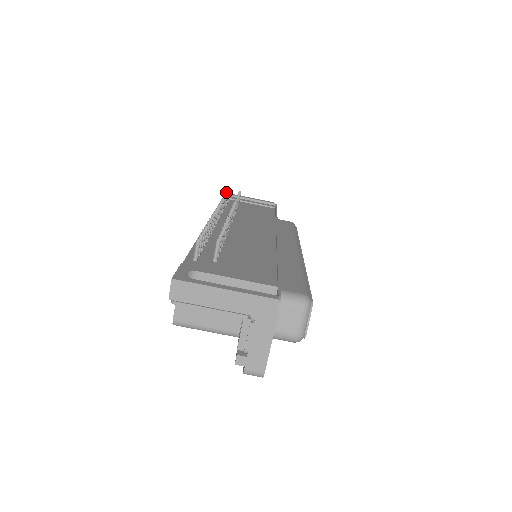
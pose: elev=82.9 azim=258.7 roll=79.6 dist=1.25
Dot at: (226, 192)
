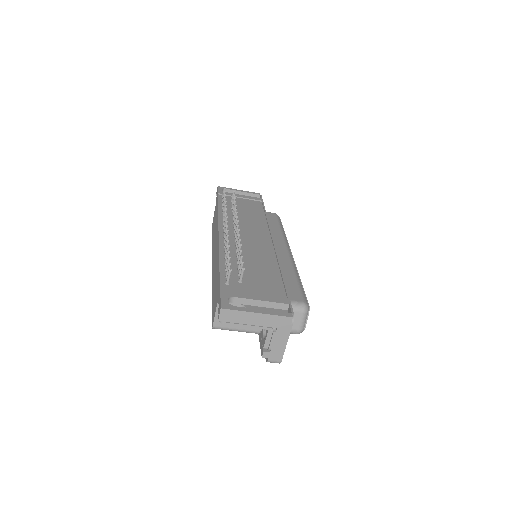
Dot at: (224, 195)
